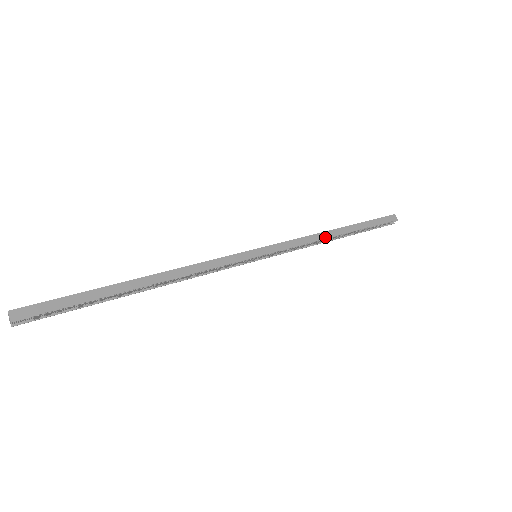
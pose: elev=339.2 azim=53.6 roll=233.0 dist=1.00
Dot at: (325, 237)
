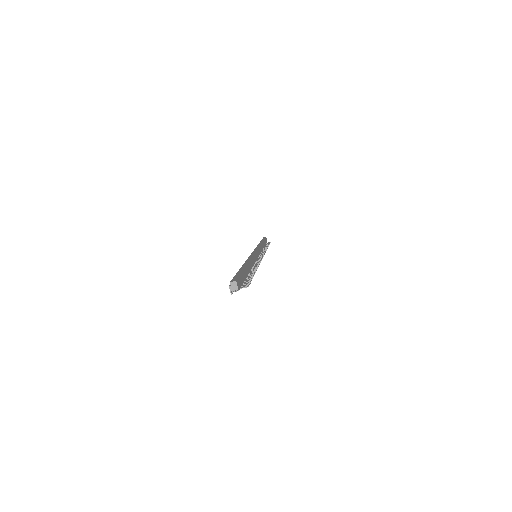
Dot at: (262, 248)
